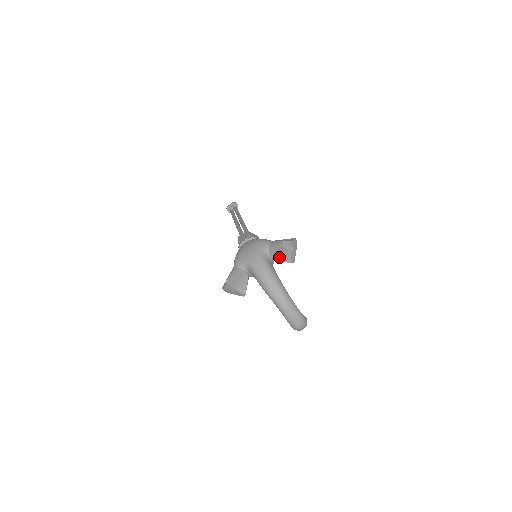
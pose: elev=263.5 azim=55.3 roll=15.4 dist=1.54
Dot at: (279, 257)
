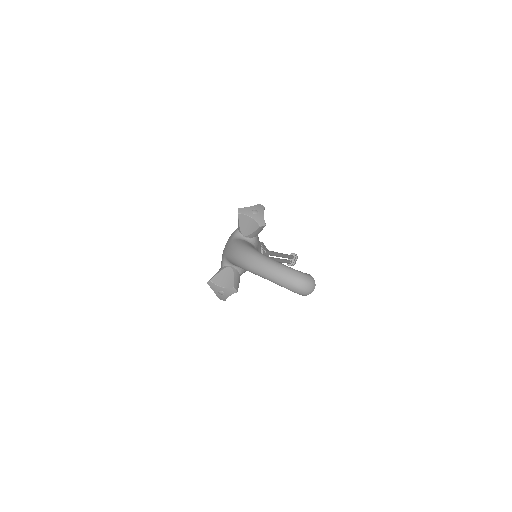
Dot at: (249, 230)
